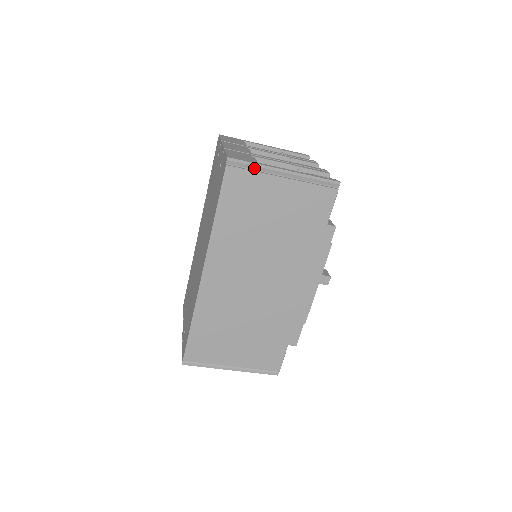
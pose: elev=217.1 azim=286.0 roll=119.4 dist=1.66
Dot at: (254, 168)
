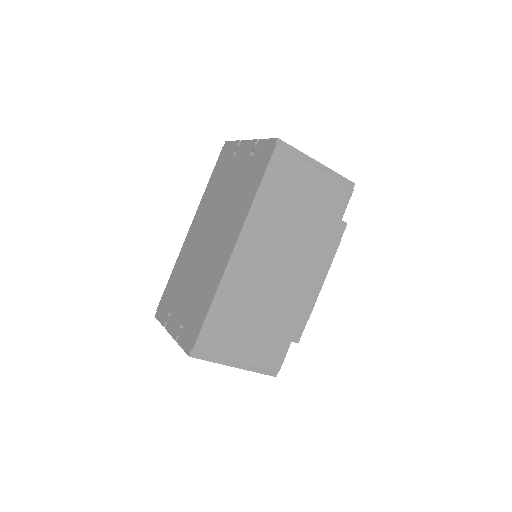
Dot at: (296, 154)
